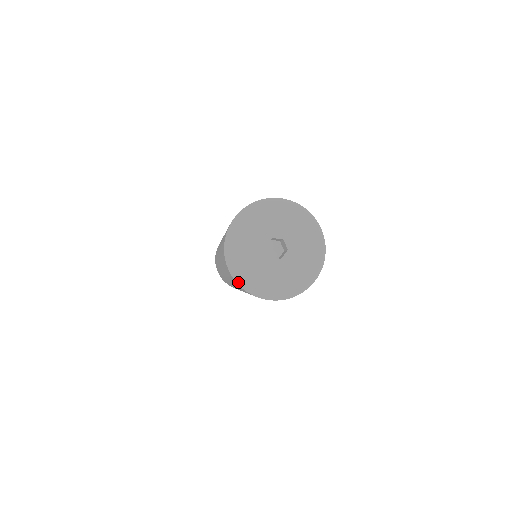
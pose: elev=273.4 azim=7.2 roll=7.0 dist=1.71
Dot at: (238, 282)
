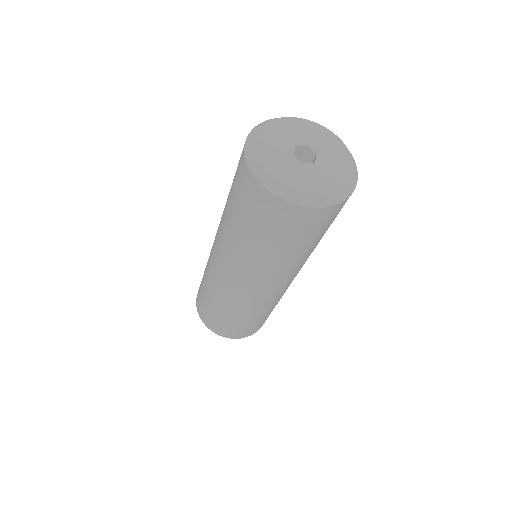
Dot at: (247, 152)
